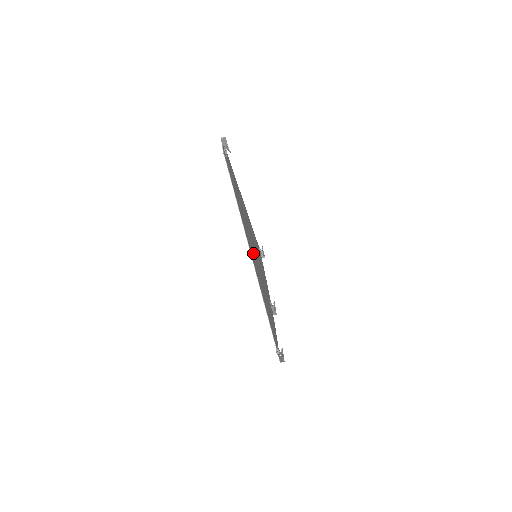
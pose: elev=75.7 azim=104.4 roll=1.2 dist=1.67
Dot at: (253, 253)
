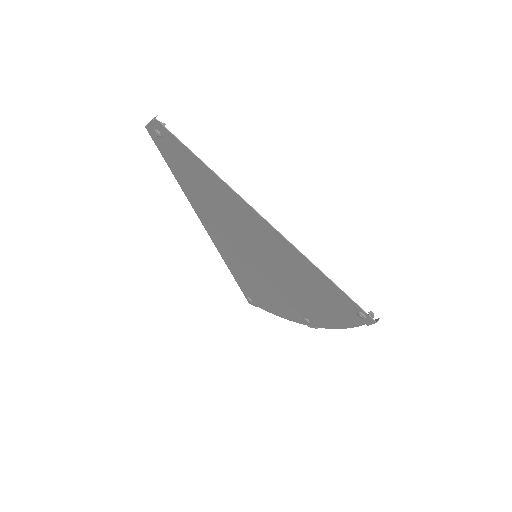
Dot at: (253, 234)
